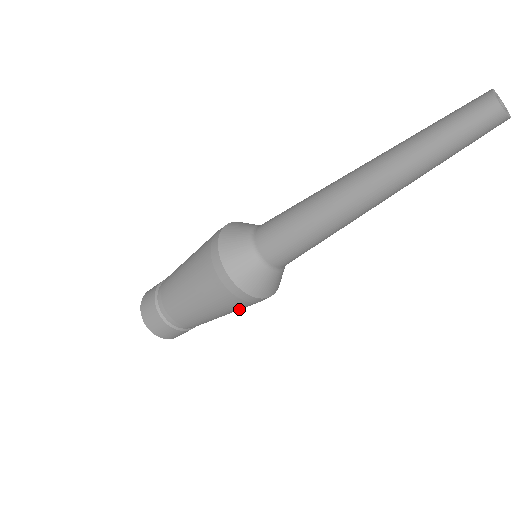
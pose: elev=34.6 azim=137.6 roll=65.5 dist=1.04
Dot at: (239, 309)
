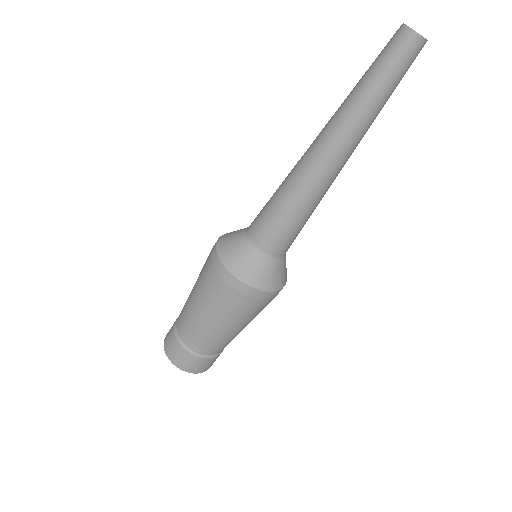
Dot at: (240, 313)
